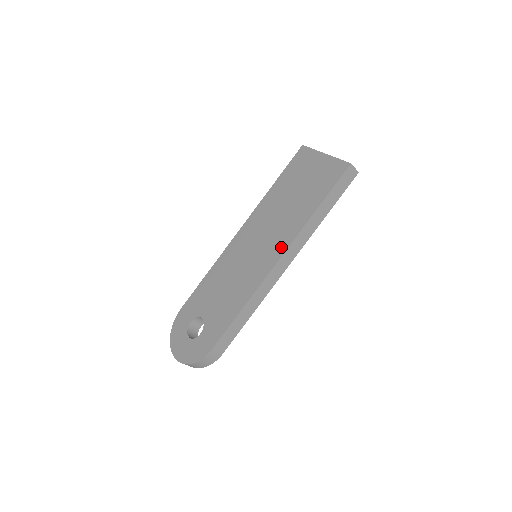
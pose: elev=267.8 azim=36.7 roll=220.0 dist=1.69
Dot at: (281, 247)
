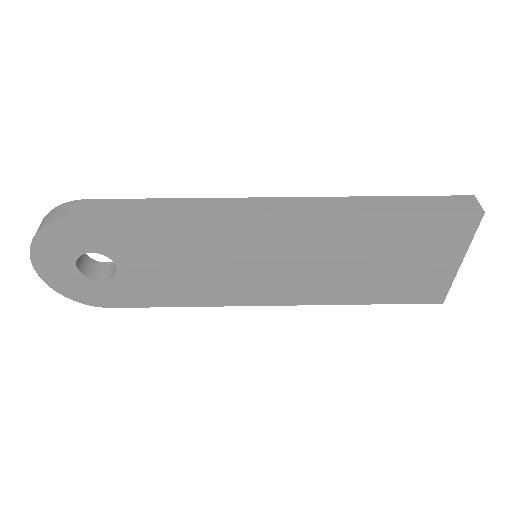
Dot at: occluded
